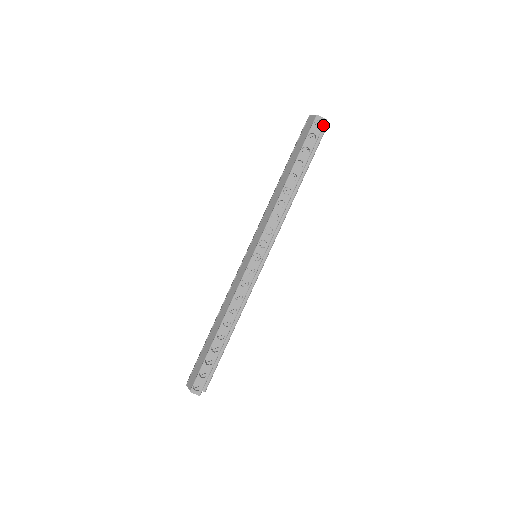
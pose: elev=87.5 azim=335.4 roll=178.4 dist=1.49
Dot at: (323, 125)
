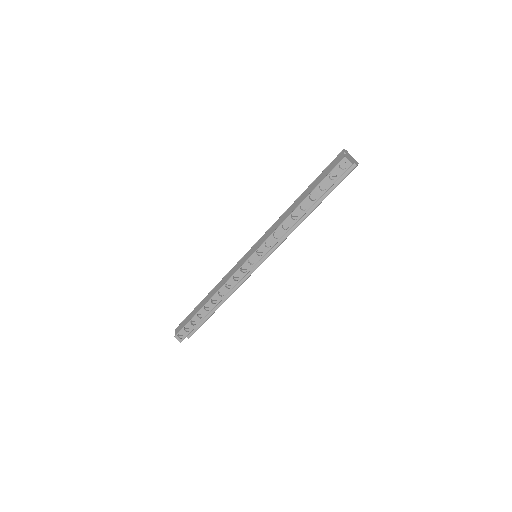
Dot at: (347, 169)
